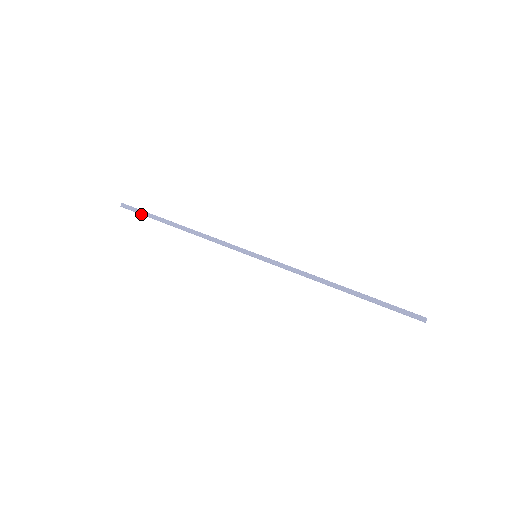
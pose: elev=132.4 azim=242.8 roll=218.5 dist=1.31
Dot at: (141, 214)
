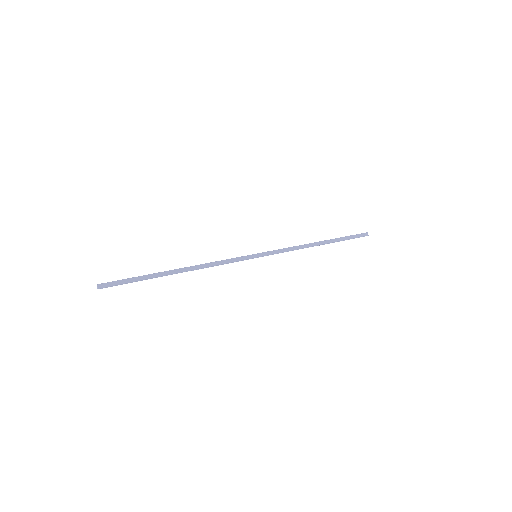
Dot at: occluded
